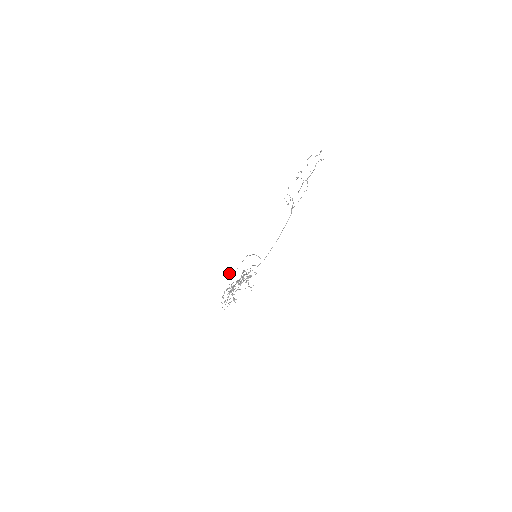
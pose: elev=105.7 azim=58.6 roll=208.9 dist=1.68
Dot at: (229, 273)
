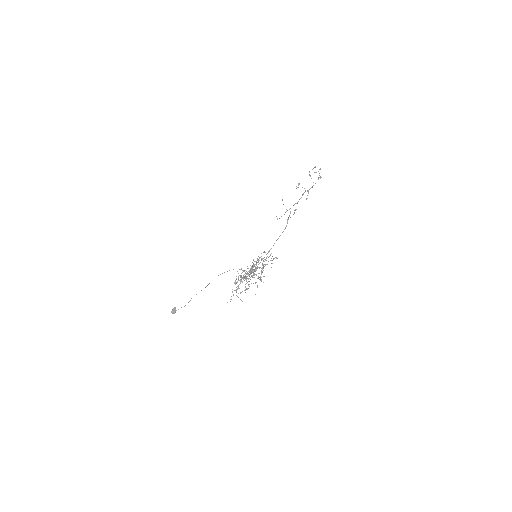
Dot at: (175, 308)
